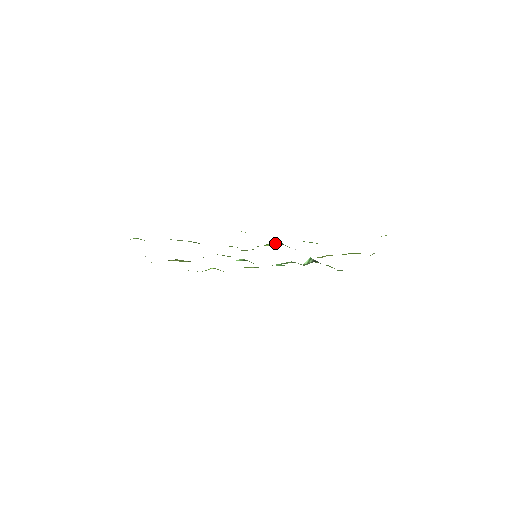
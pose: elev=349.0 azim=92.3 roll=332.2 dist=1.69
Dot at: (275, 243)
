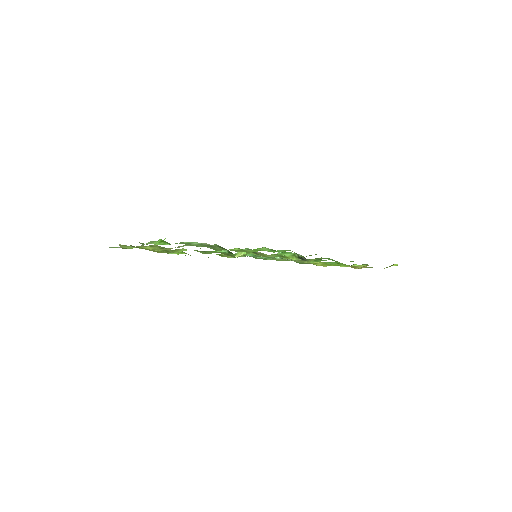
Dot at: (299, 256)
